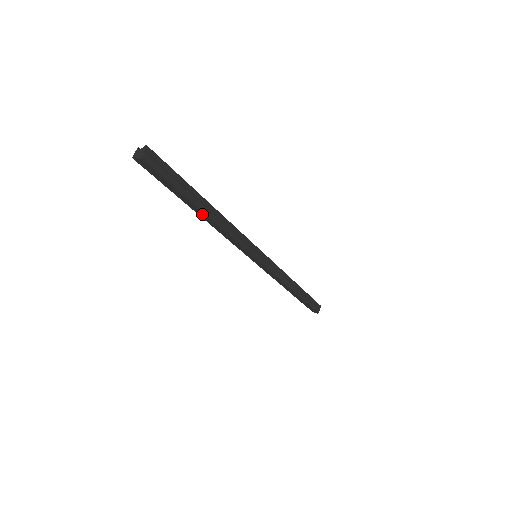
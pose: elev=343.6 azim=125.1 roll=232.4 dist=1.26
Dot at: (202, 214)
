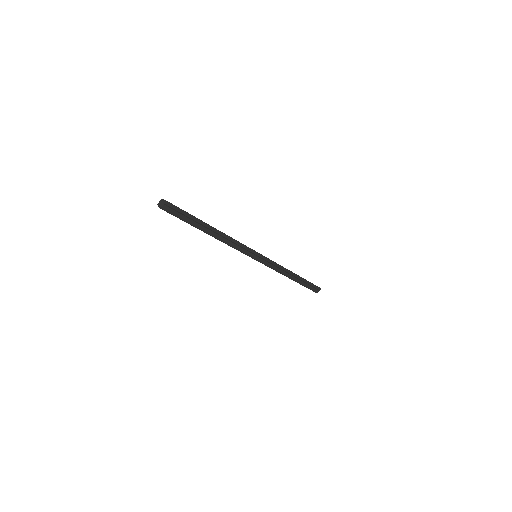
Dot at: (208, 234)
